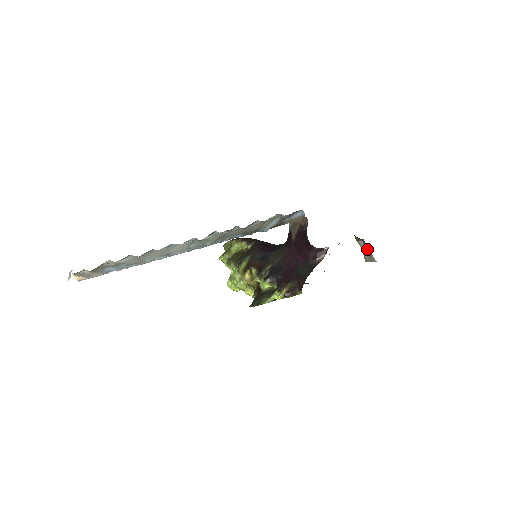
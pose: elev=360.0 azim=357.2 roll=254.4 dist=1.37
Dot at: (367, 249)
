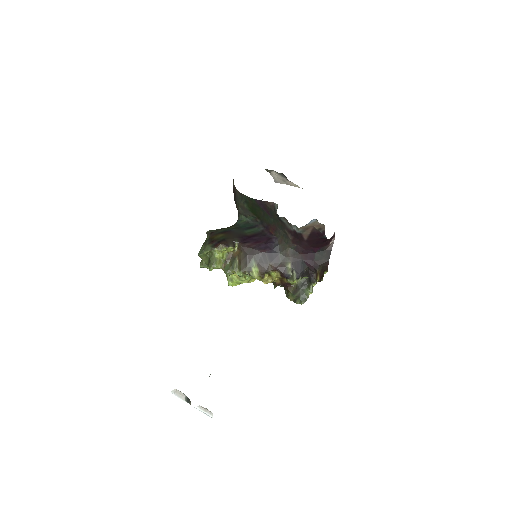
Dot at: (284, 178)
